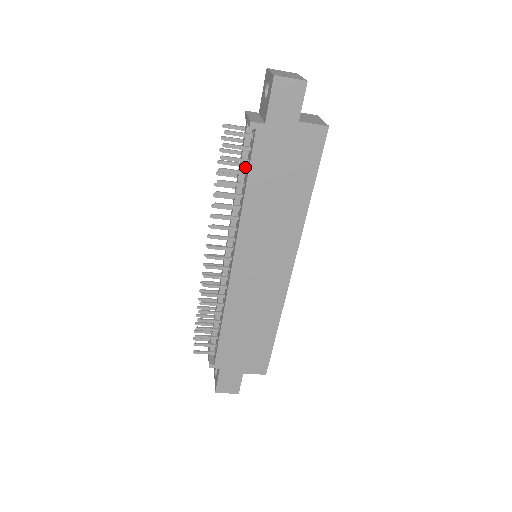
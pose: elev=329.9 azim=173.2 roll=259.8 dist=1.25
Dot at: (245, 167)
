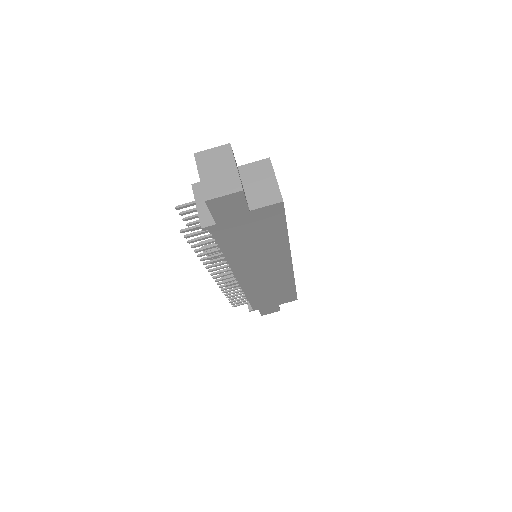
Dot at: occluded
